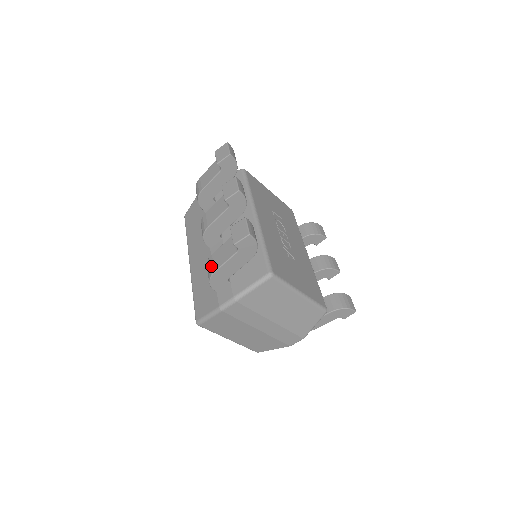
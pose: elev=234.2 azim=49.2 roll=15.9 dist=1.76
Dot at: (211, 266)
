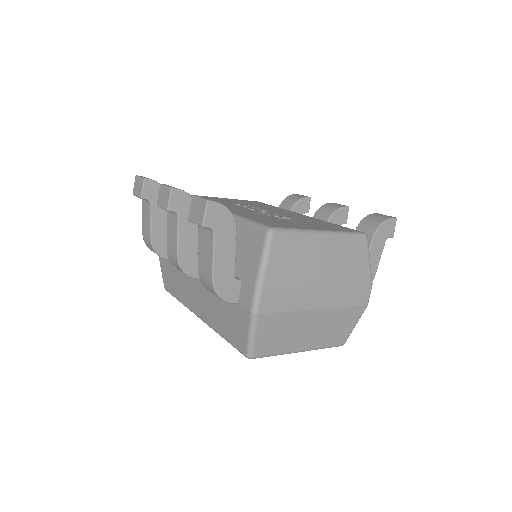
Dot at: (206, 278)
